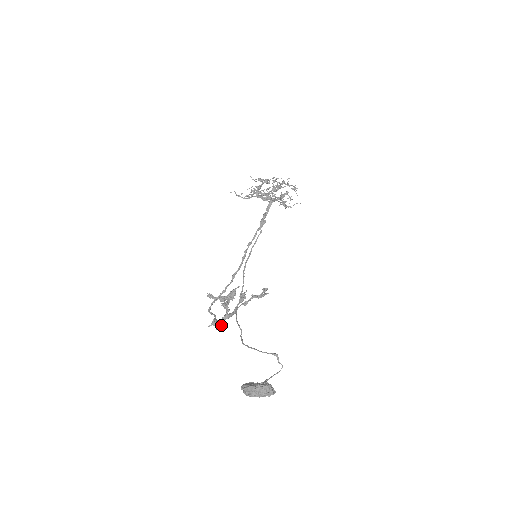
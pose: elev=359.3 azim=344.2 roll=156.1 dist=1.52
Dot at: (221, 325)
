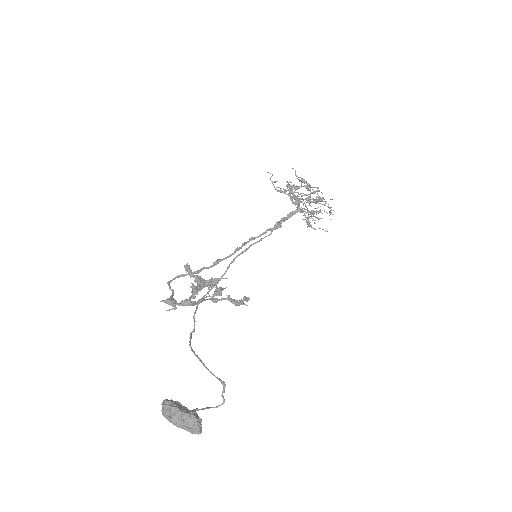
Dot at: (175, 308)
